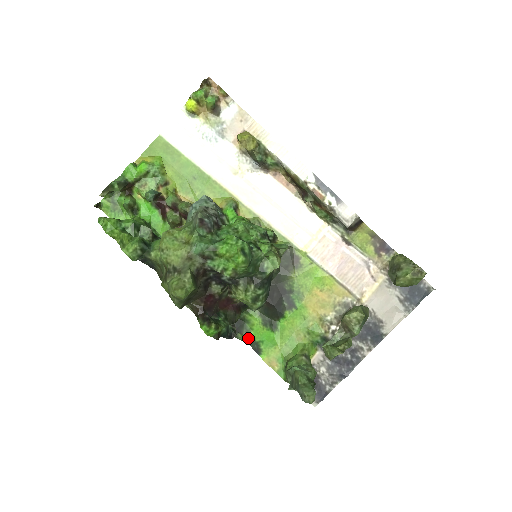
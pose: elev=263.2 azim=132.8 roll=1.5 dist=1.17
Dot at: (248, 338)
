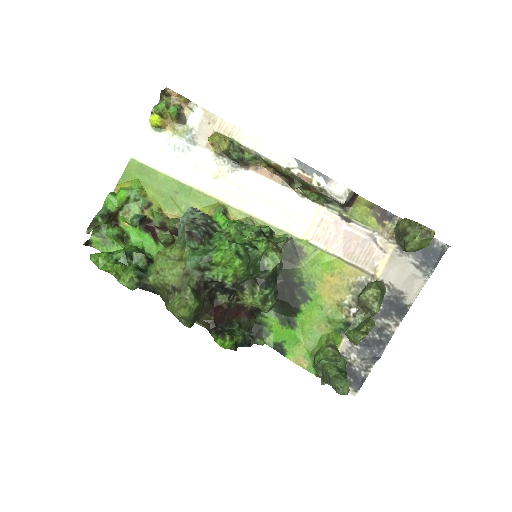
Dot at: (269, 341)
